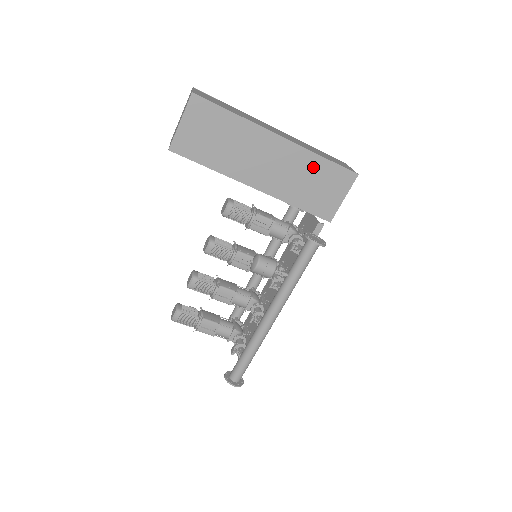
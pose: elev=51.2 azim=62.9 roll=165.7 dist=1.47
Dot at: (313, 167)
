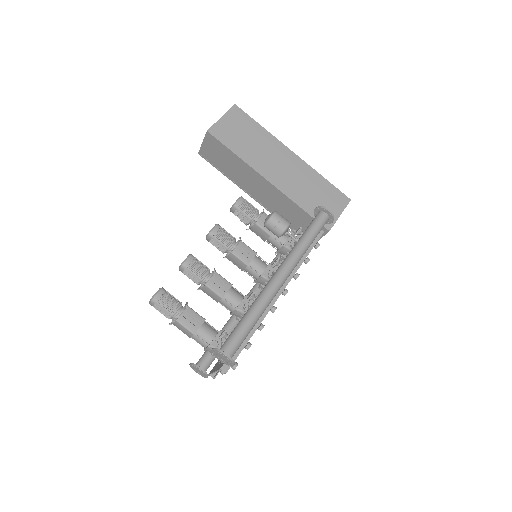
Dot at: (316, 182)
